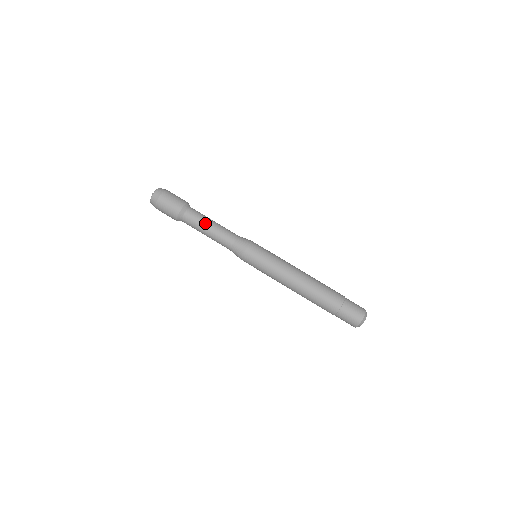
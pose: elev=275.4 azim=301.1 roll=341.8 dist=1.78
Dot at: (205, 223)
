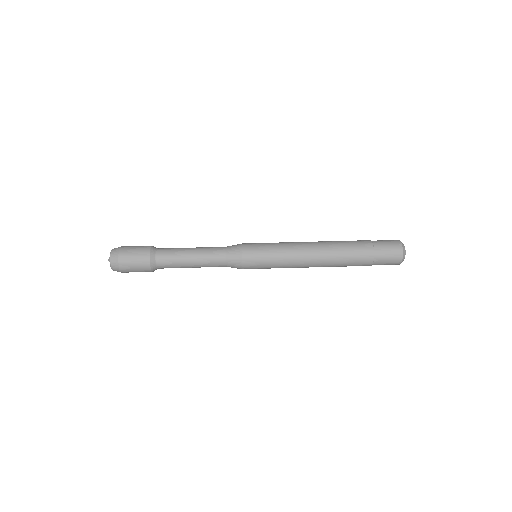
Dot at: (184, 248)
